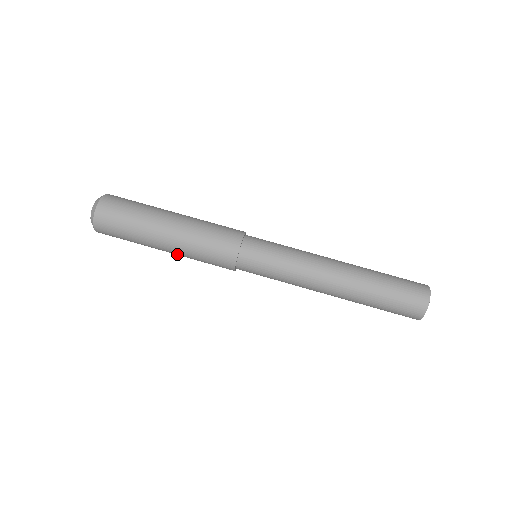
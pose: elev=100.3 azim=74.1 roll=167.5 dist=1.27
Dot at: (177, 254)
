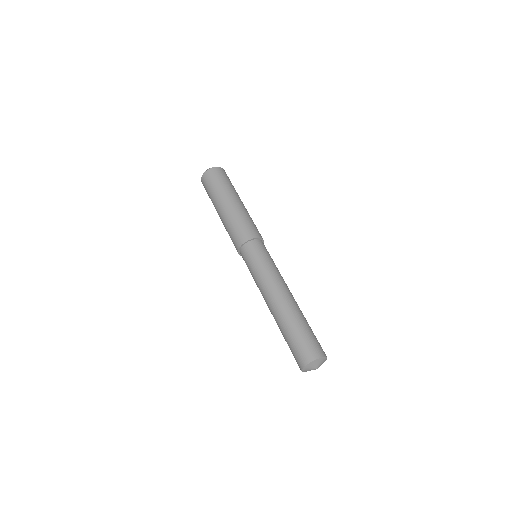
Dot at: occluded
